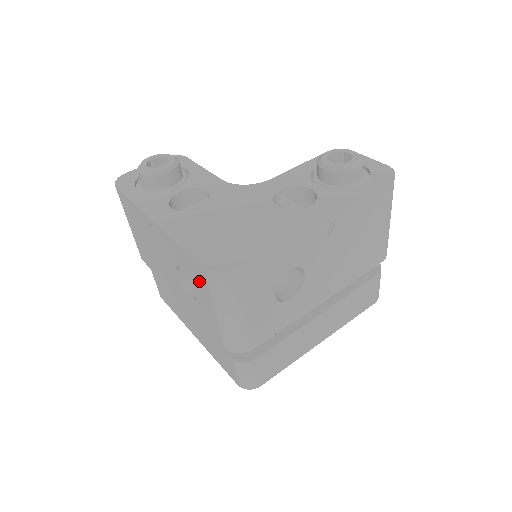
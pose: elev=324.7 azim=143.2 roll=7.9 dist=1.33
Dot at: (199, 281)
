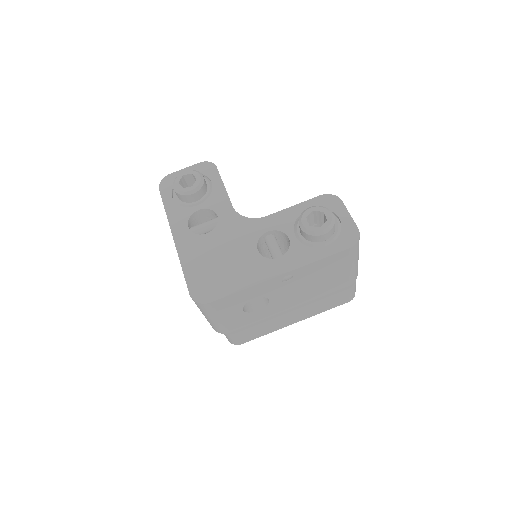
Dot at: occluded
